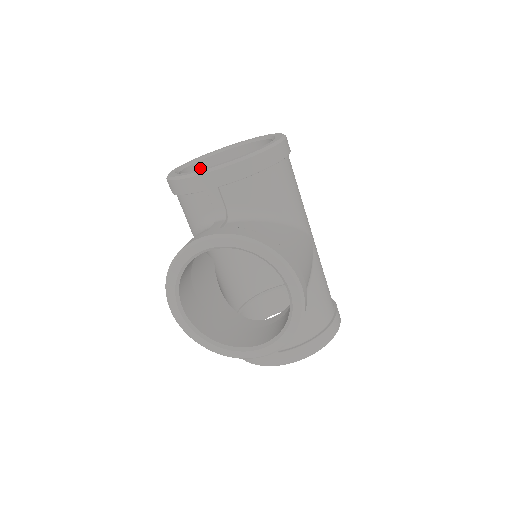
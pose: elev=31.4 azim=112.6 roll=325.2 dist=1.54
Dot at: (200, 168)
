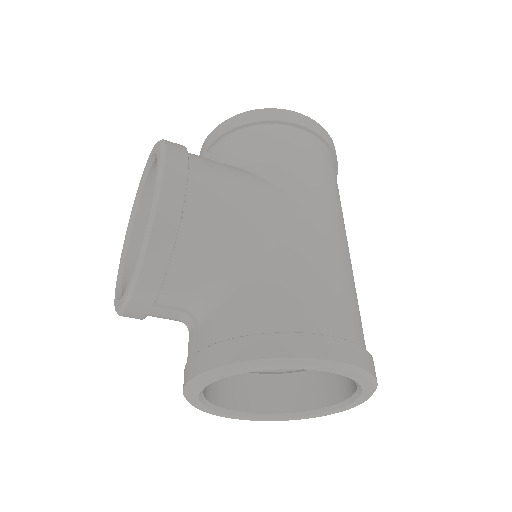
Dot at: occluded
